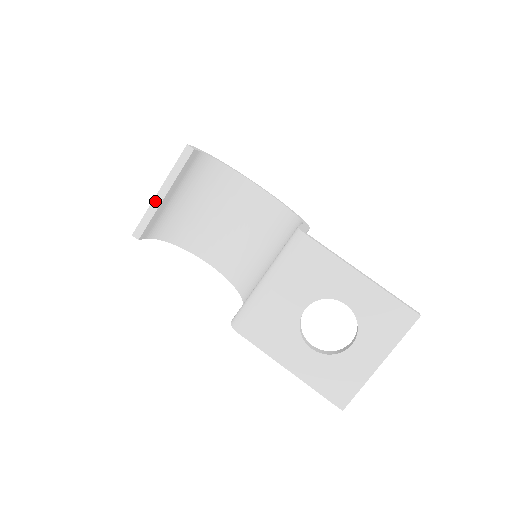
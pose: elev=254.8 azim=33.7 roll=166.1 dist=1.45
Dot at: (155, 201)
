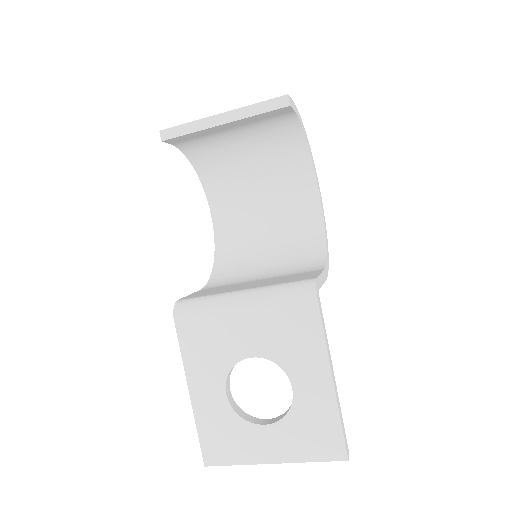
Dot at: (209, 120)
